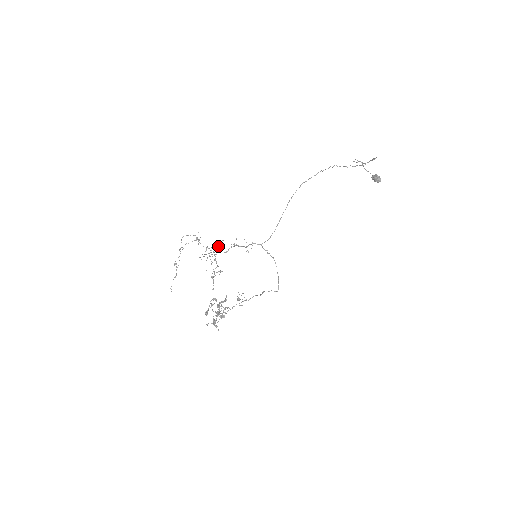
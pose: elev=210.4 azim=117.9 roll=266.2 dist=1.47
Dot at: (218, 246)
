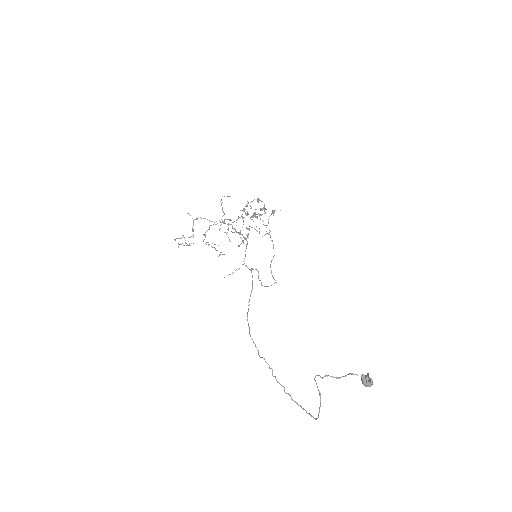
Dot at: occluded
